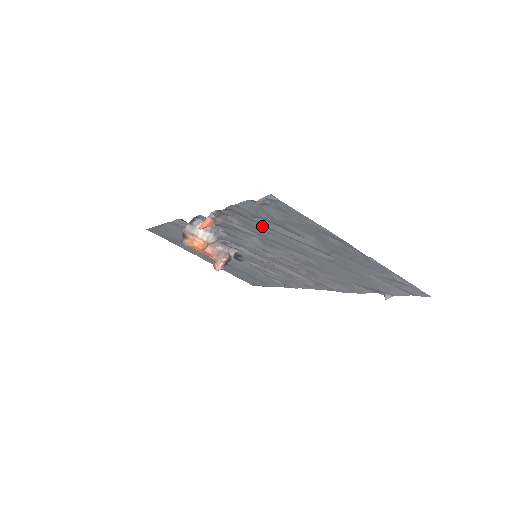
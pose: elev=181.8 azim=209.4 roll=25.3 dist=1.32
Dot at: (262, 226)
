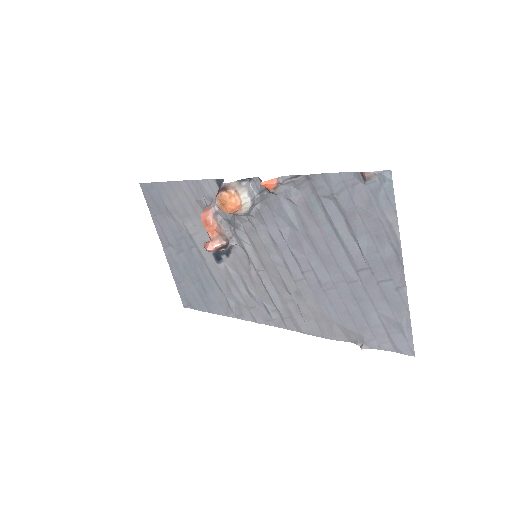
Dot at: (321, 213)
